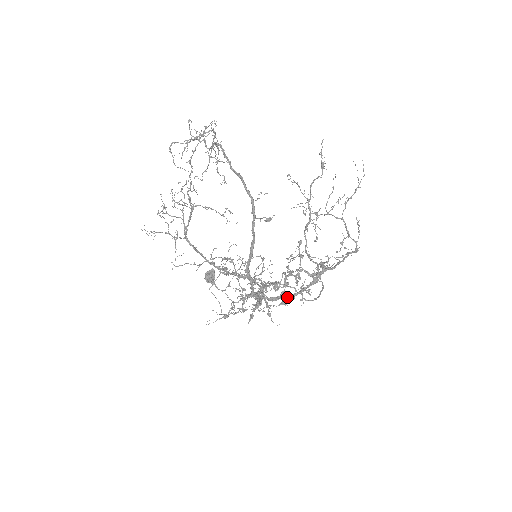
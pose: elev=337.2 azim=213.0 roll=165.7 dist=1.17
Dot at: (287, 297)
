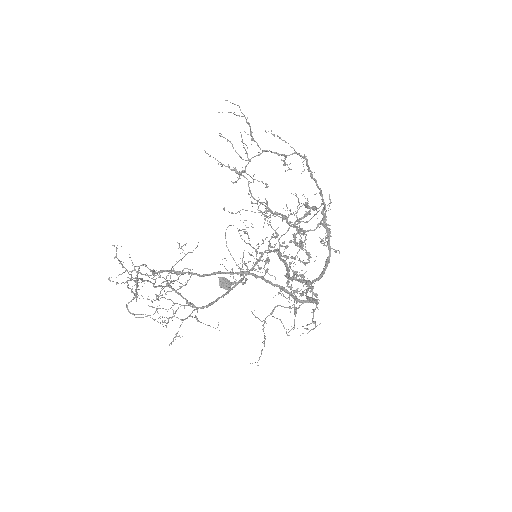
Dot at: occluded
